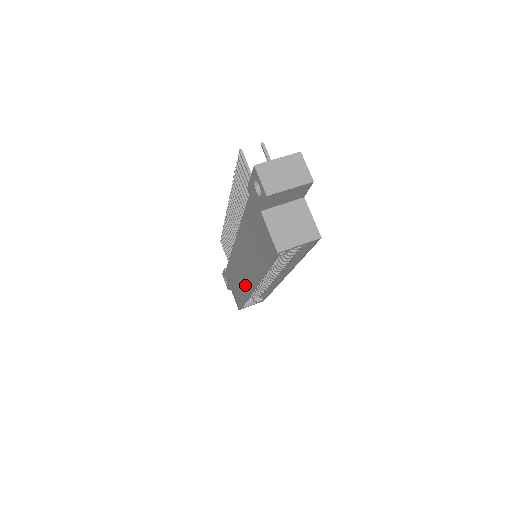
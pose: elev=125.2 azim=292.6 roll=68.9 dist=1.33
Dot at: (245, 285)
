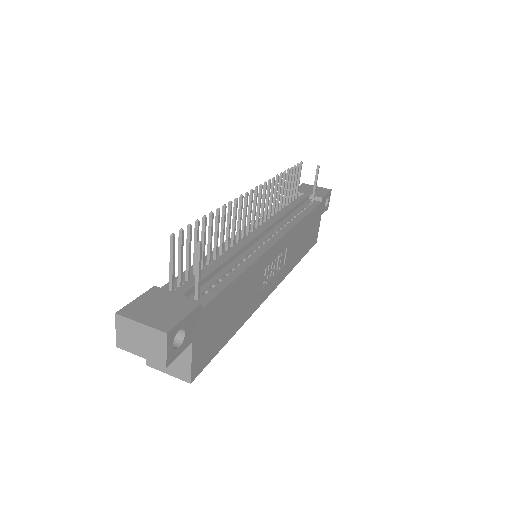
Dot at: occluded
